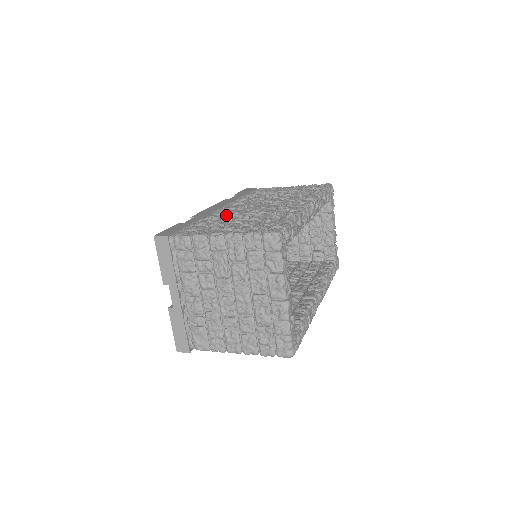
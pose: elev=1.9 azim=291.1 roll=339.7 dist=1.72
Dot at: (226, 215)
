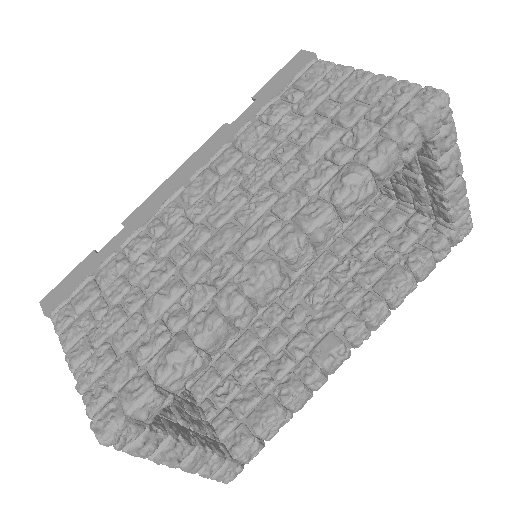
Dot at: (142, 255)
